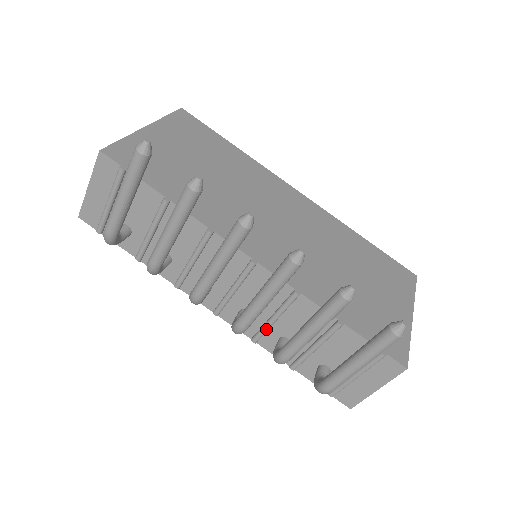
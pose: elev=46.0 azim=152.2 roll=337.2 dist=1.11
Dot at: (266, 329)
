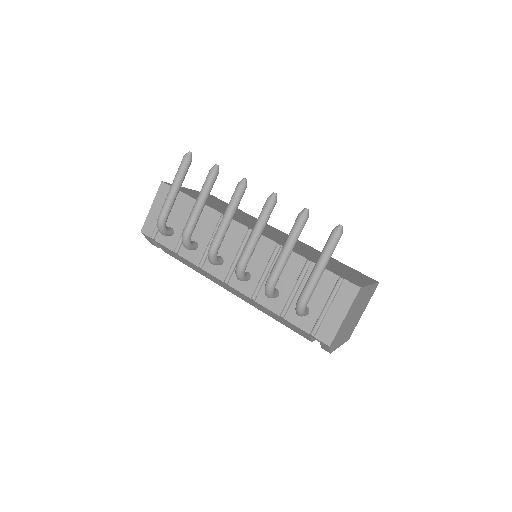
Dot at: (261, 283)
